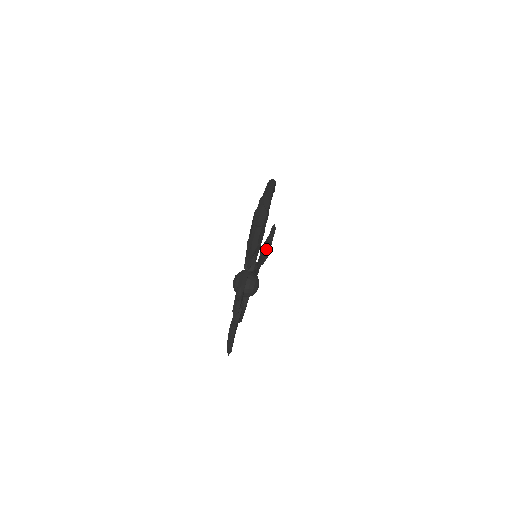
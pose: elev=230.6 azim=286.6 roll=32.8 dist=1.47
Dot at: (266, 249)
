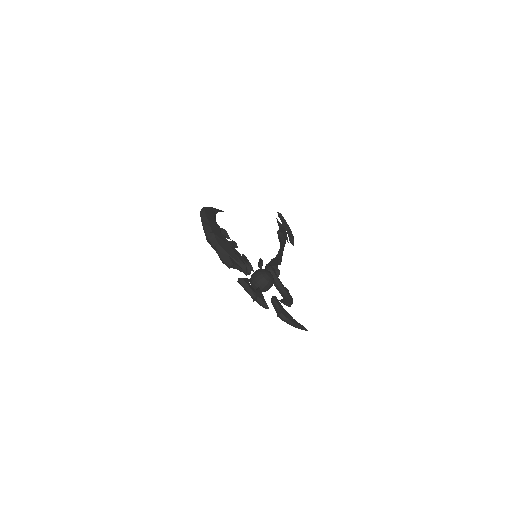
Dot at: (280, 236)
